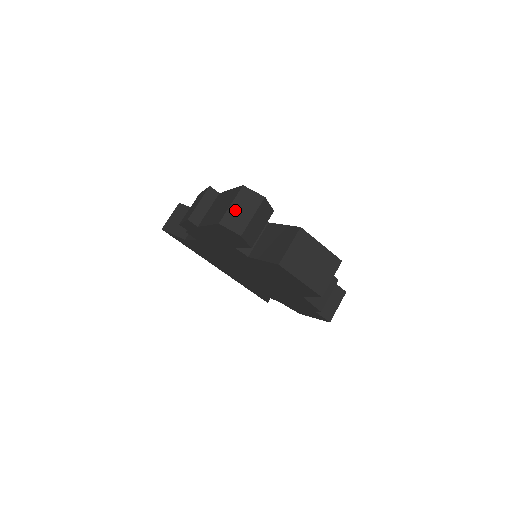
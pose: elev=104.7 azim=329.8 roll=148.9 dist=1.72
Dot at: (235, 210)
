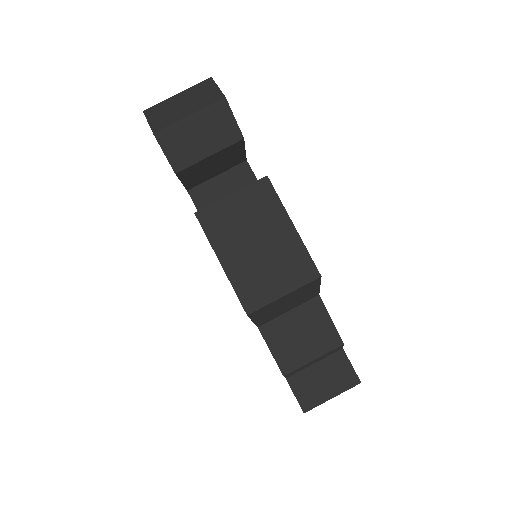
Dot at: (175, 102)
